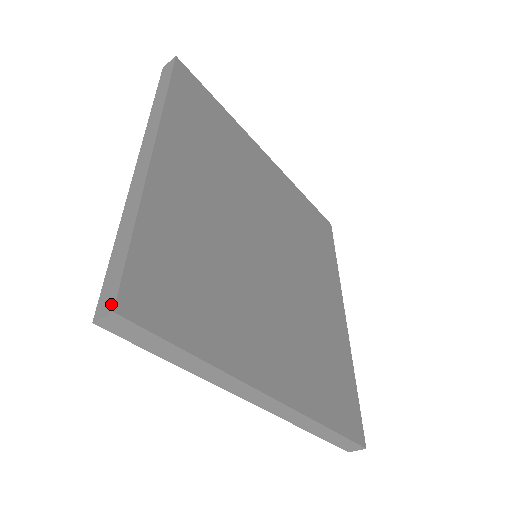
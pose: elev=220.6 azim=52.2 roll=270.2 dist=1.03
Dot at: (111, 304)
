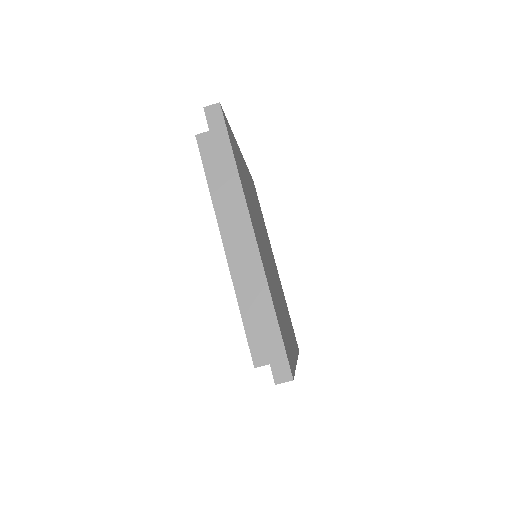
Dot at: (218, 106)
